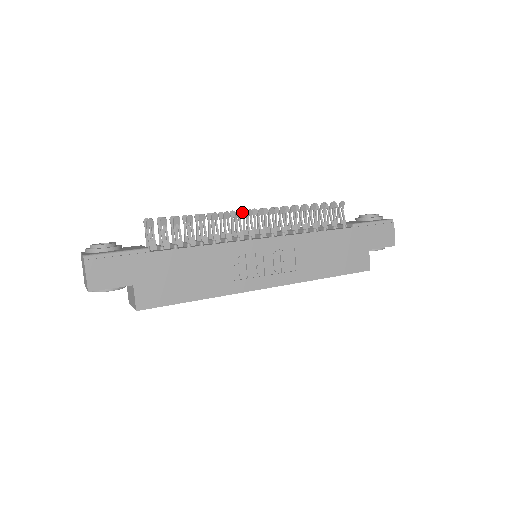
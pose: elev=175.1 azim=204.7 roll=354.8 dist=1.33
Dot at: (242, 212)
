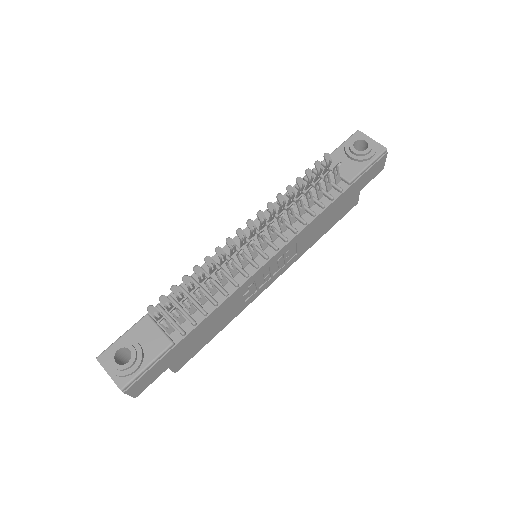
Dot at: (238, 233)
